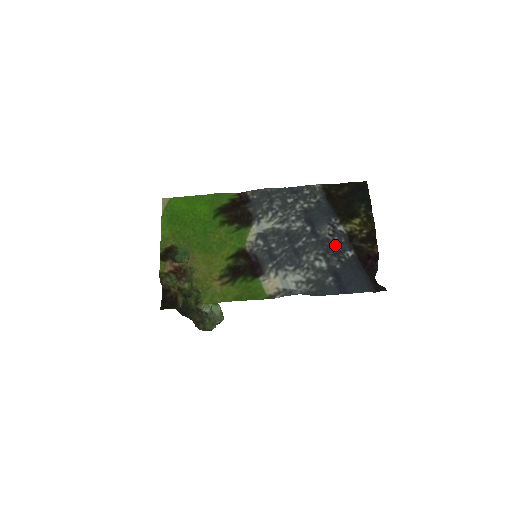
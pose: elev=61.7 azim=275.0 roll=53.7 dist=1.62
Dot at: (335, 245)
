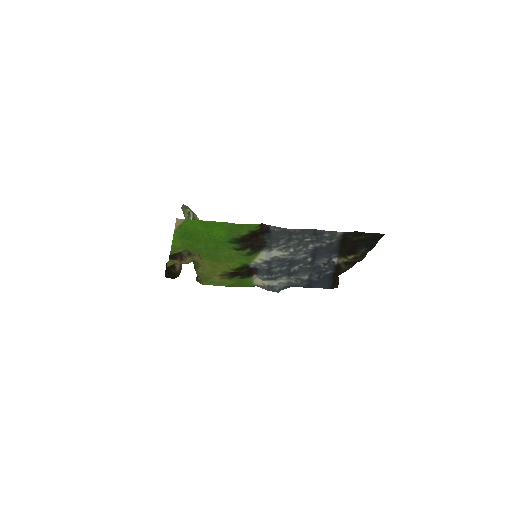
Dot at: (323, 269)
